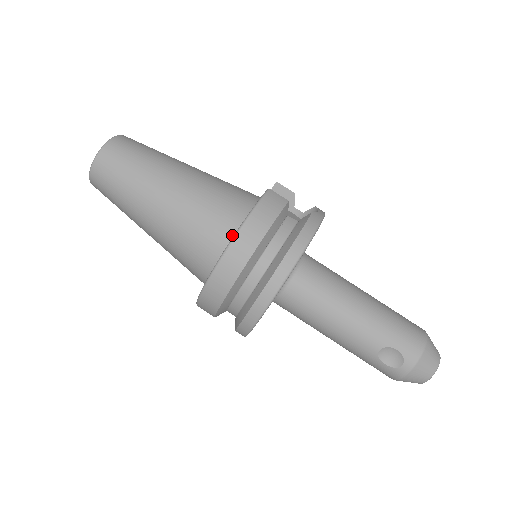
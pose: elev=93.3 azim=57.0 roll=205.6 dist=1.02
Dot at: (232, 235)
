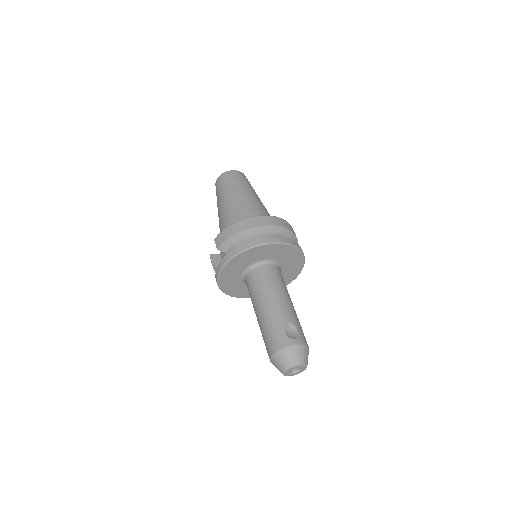
Dot at: occluded
